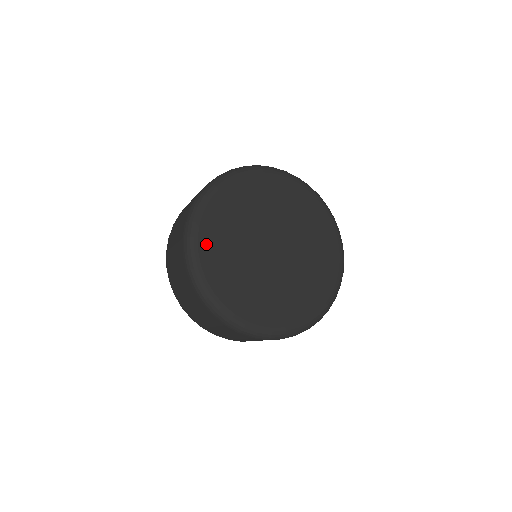
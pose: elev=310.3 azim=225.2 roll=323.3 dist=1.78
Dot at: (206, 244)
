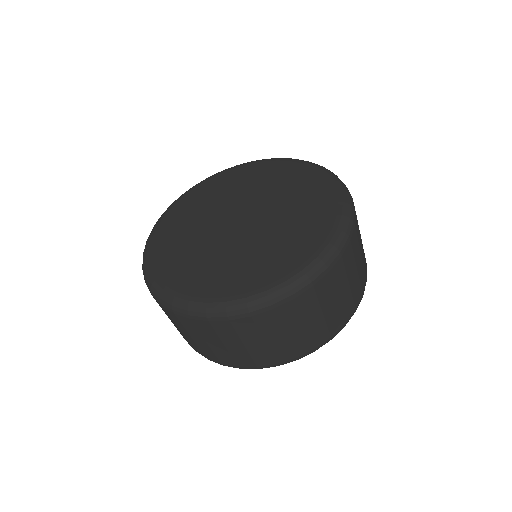
Dot at: (190, 286)
